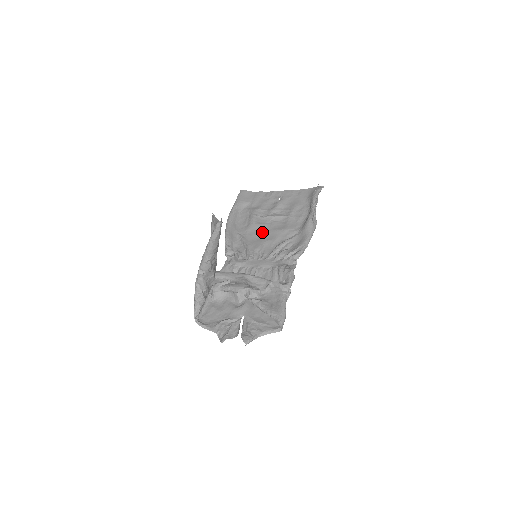
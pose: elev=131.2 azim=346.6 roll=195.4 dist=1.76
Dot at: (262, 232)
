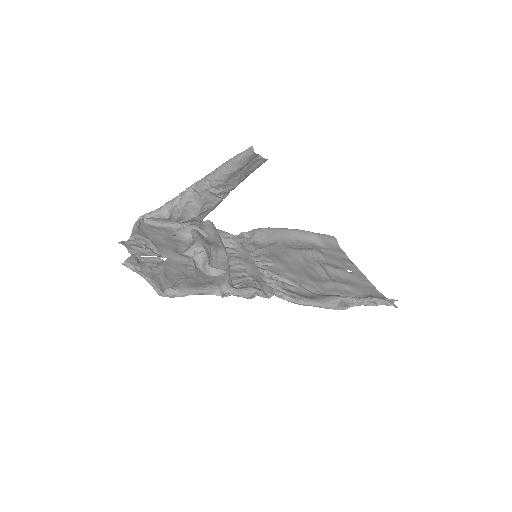
Dot at: (294, 261)
